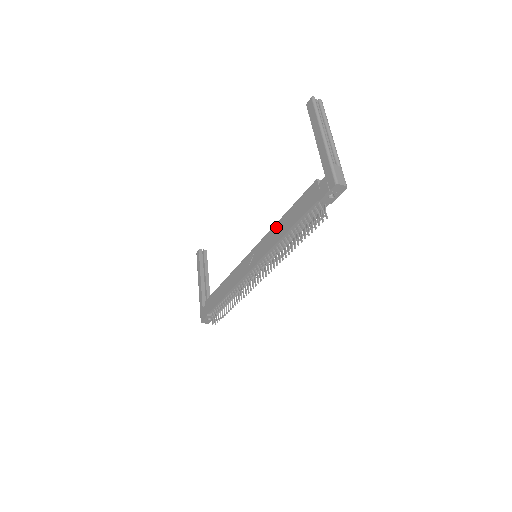
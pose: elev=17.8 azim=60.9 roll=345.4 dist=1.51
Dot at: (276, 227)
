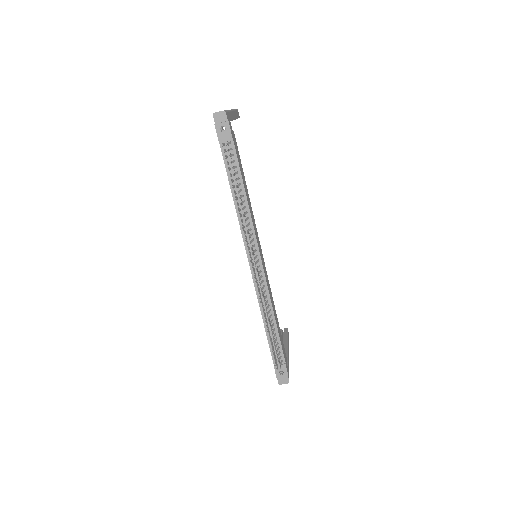
Dot at: occluded
